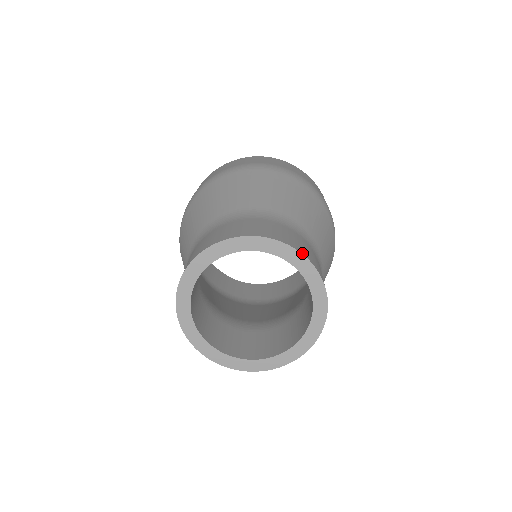
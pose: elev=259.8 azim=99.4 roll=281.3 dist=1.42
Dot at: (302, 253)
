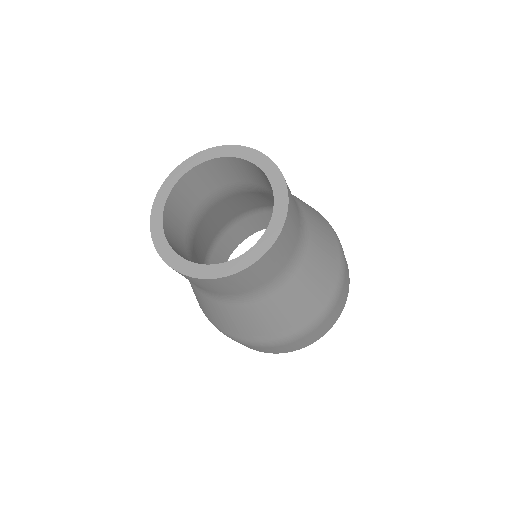
Dot at: occluded
